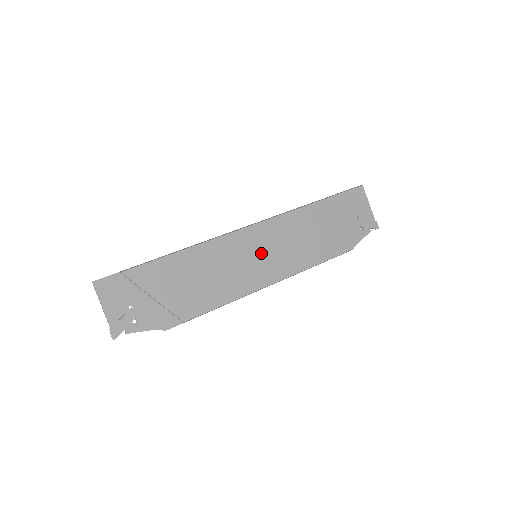
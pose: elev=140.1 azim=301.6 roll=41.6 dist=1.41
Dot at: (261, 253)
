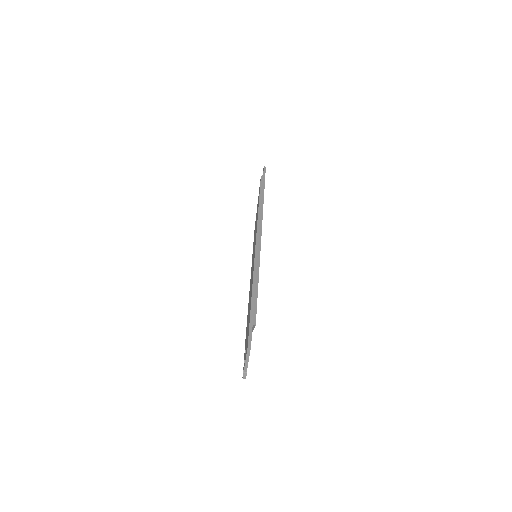
Dot at: occluded
